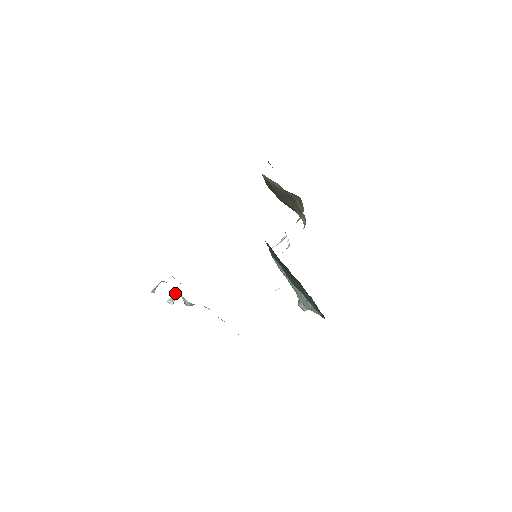
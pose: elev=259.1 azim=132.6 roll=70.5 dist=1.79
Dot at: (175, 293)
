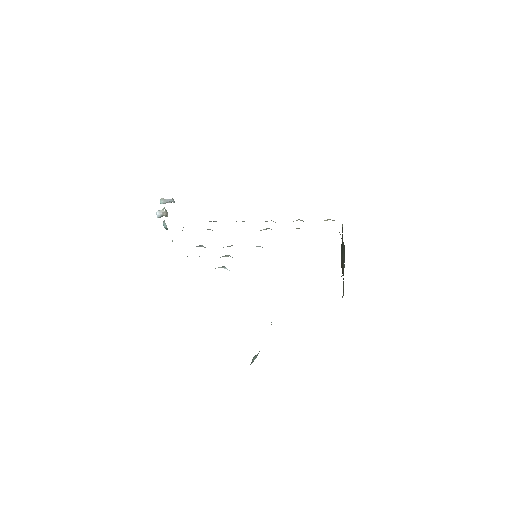
Dot at: occluded
